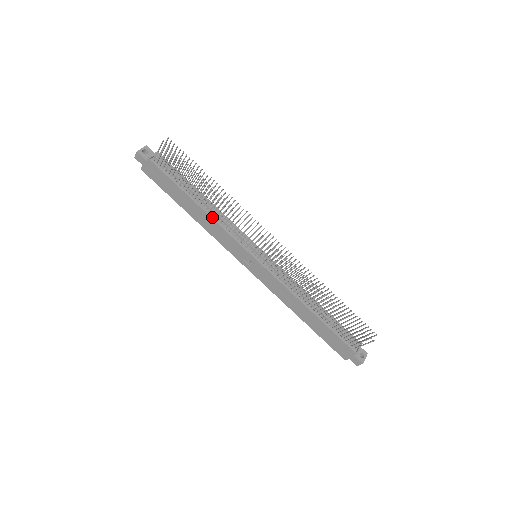
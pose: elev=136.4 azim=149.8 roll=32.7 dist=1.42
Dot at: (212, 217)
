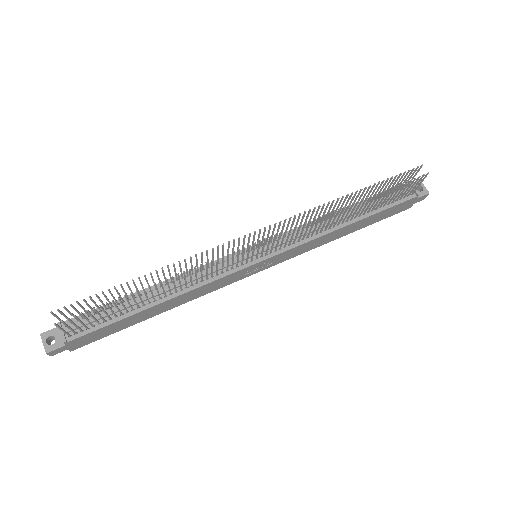
Dot at: (185, 292)
